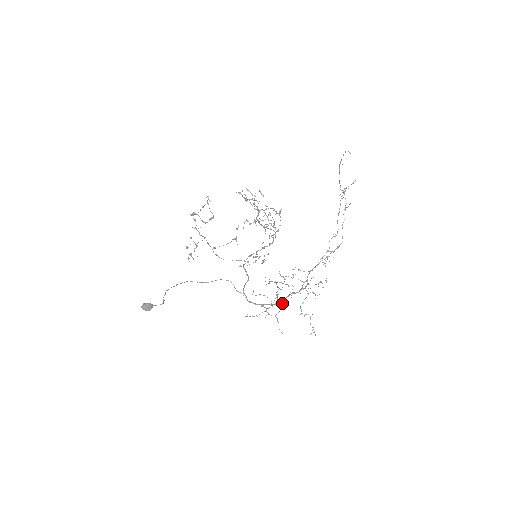
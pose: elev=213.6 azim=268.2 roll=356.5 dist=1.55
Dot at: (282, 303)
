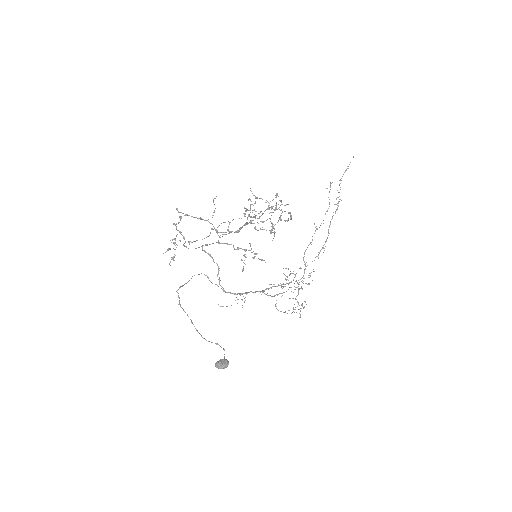
Dot at: (264, 291)
